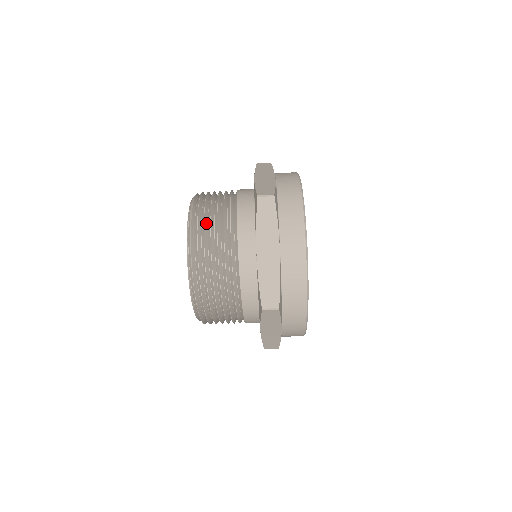
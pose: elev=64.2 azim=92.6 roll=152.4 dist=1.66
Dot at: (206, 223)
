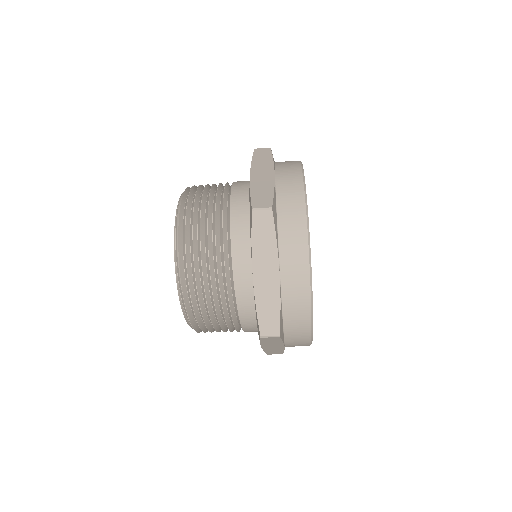
Dot at: (195, 234)
